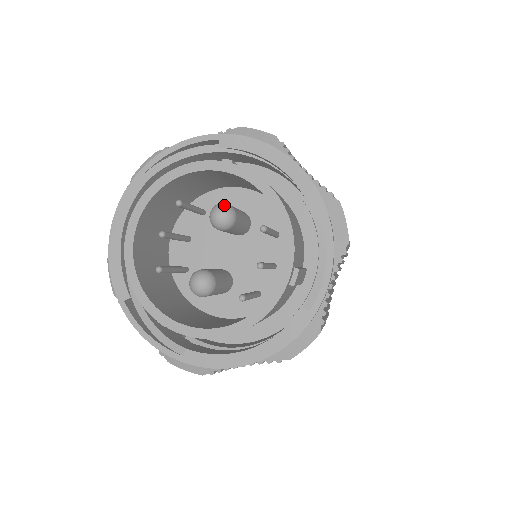
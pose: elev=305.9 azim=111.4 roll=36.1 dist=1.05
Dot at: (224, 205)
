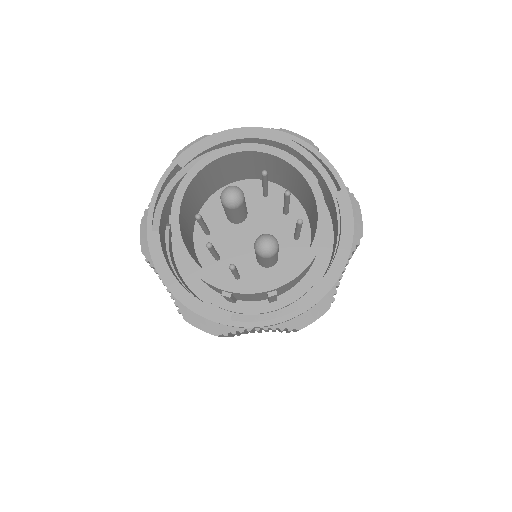
Dot at: (226, 188)
